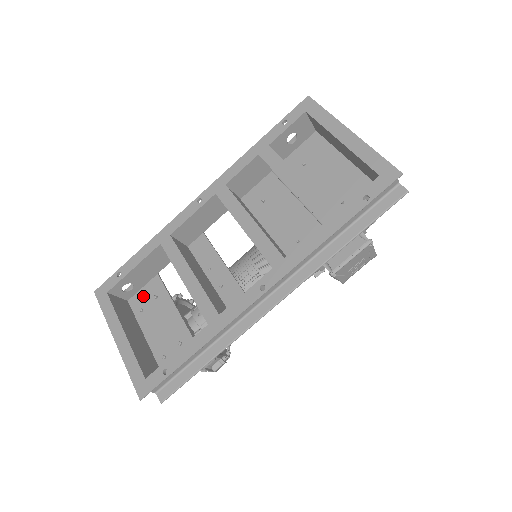
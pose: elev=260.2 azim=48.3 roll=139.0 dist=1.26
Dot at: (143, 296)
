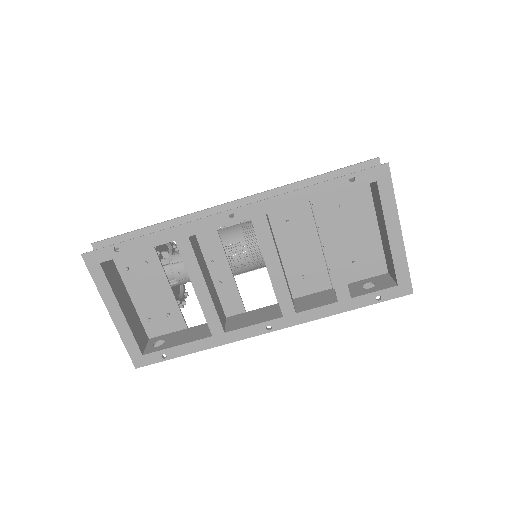
Dot at: (130, 255)
